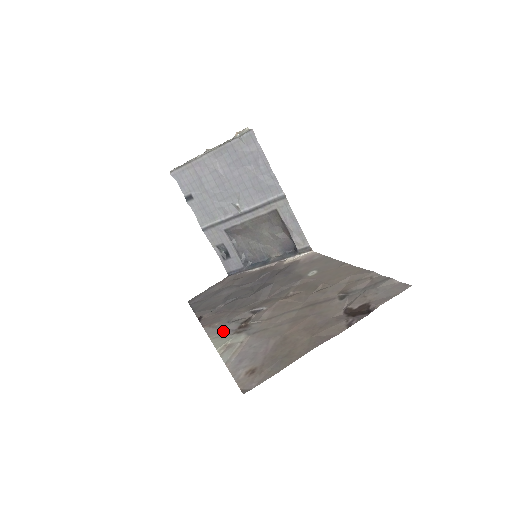
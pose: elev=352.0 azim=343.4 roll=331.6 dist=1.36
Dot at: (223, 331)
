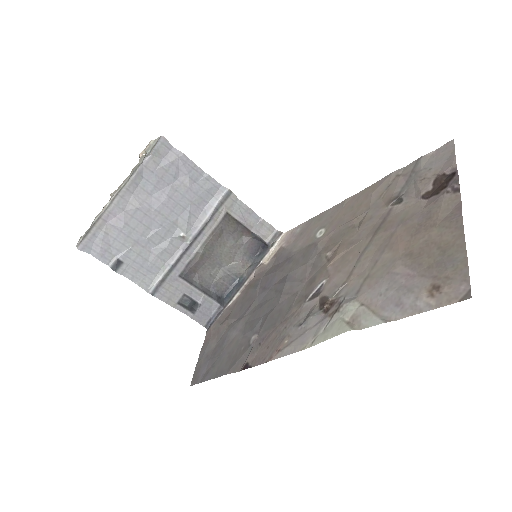
Dot at: (311, 331)
